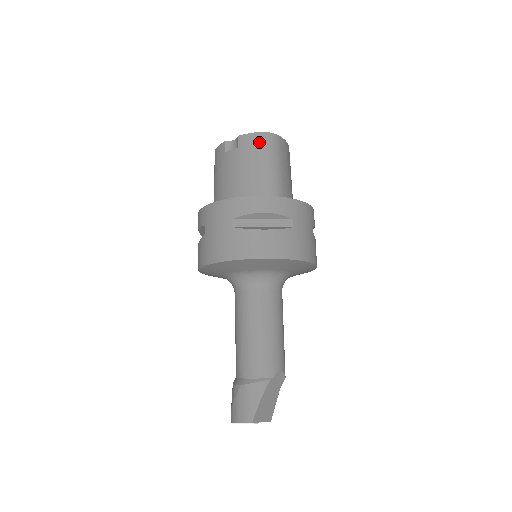
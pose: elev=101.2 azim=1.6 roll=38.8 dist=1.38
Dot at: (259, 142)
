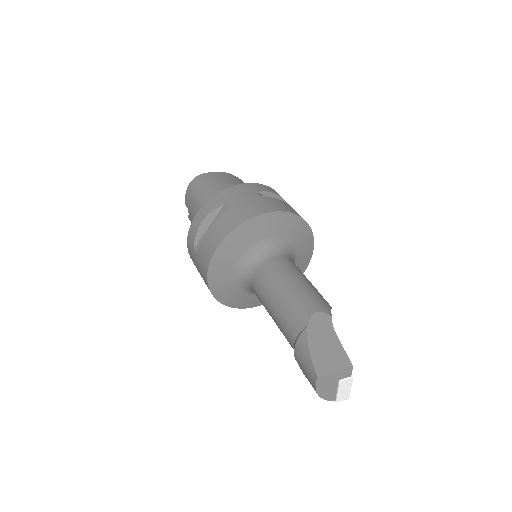
Dot at: (190, 191)
